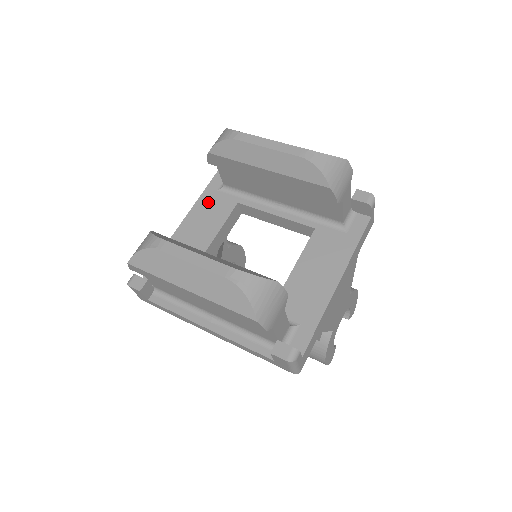
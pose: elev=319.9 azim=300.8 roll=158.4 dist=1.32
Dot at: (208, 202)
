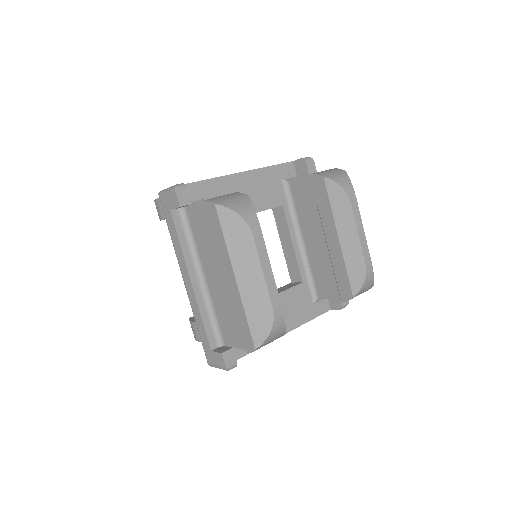
Dot at: (268, 179)
